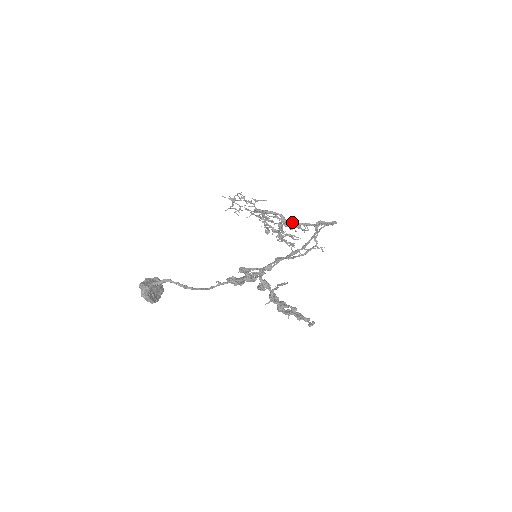
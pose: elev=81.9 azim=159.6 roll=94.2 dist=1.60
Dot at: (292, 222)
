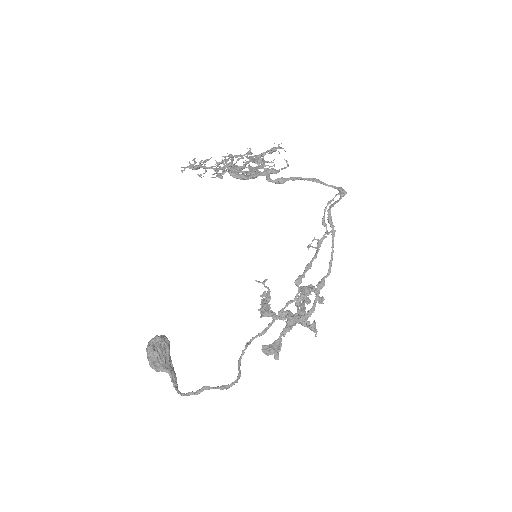
Dot at: (281, 181)
